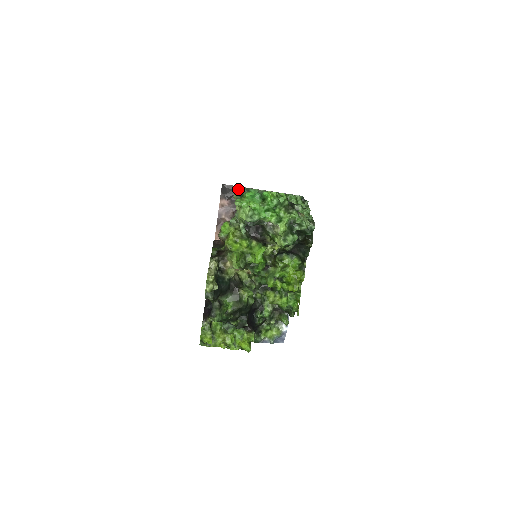
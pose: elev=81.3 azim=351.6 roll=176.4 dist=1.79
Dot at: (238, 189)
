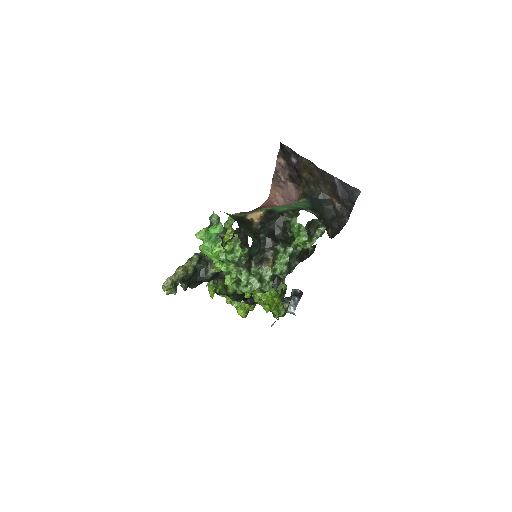
Dot at: (212, 215)
